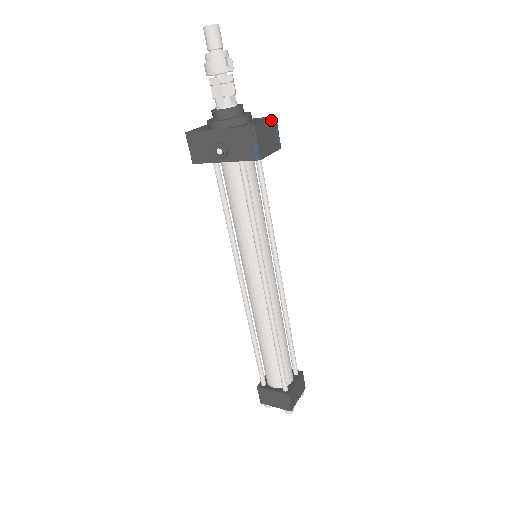
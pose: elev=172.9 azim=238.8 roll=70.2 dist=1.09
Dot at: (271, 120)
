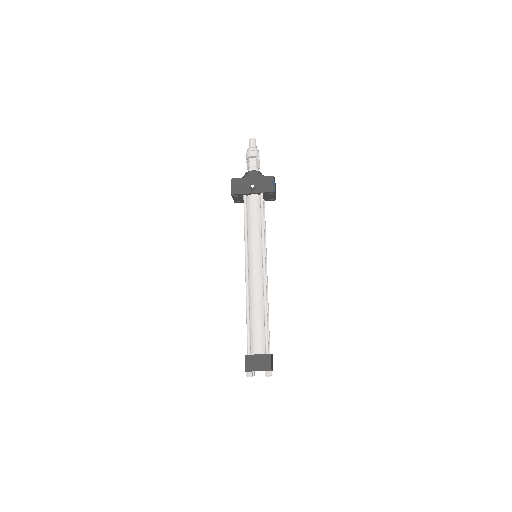
Dot at: (275, 183)
